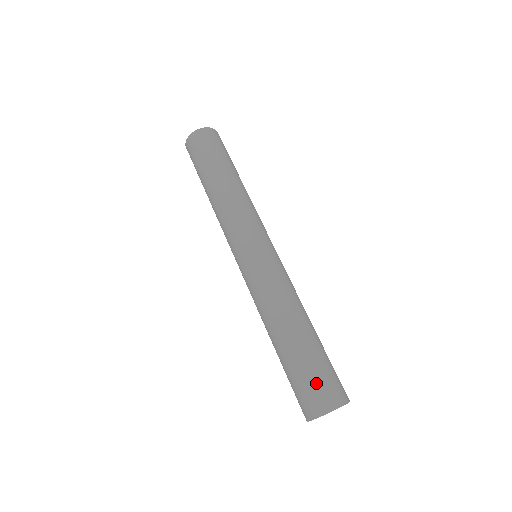
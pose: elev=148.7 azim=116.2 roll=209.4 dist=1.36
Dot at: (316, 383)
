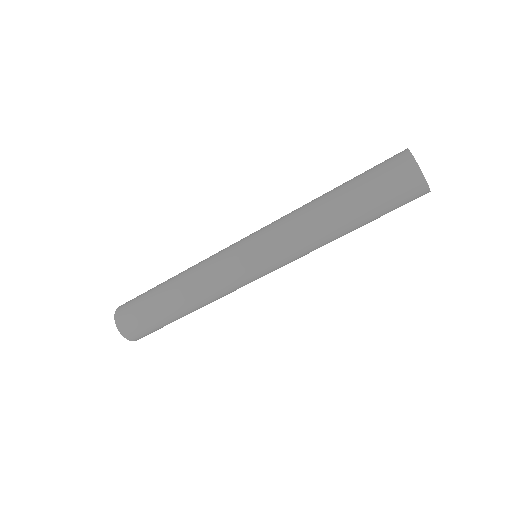
Dot at: occluded
